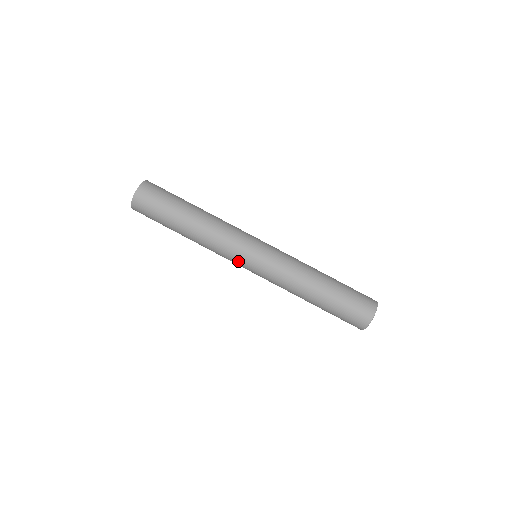
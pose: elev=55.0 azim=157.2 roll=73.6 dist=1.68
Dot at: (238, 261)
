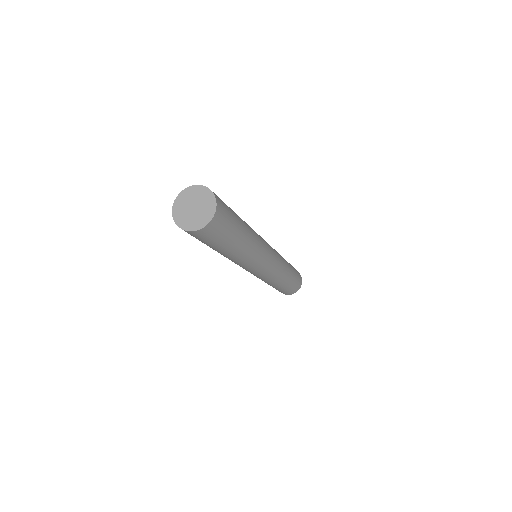
Dot at: (246, 269)
